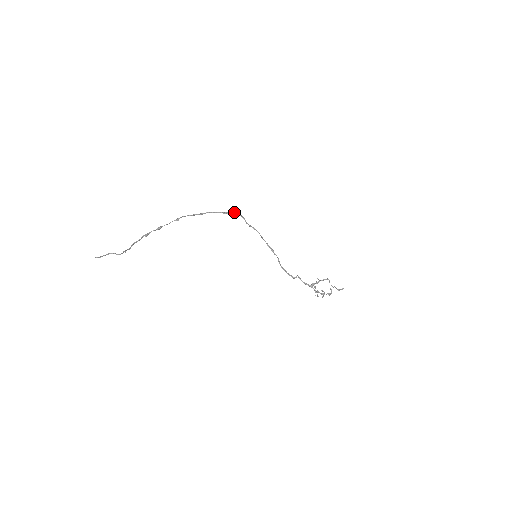
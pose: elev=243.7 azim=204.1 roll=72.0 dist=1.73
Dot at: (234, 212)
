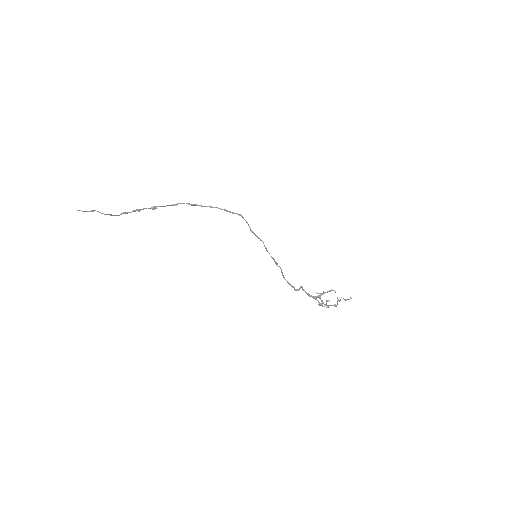
Dot at: occluded
